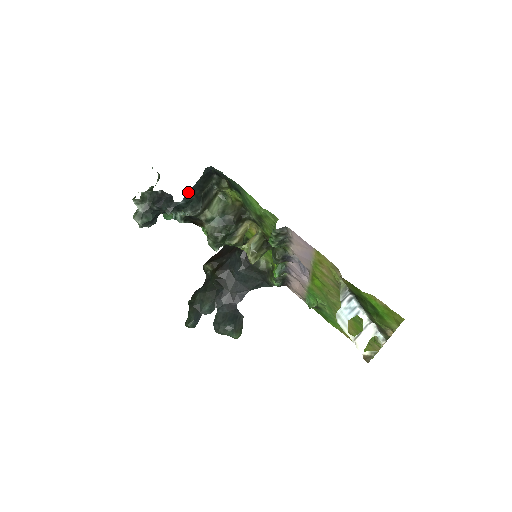
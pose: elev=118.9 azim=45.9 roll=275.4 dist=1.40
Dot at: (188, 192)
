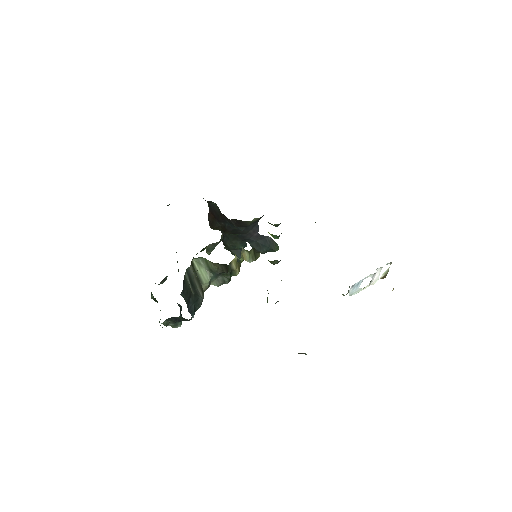
Dot at: (189, 311)
